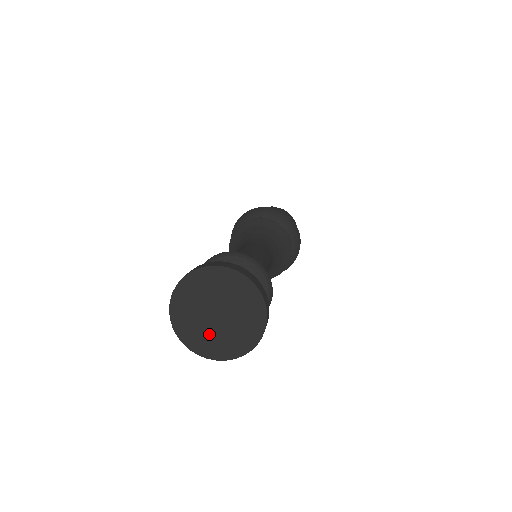
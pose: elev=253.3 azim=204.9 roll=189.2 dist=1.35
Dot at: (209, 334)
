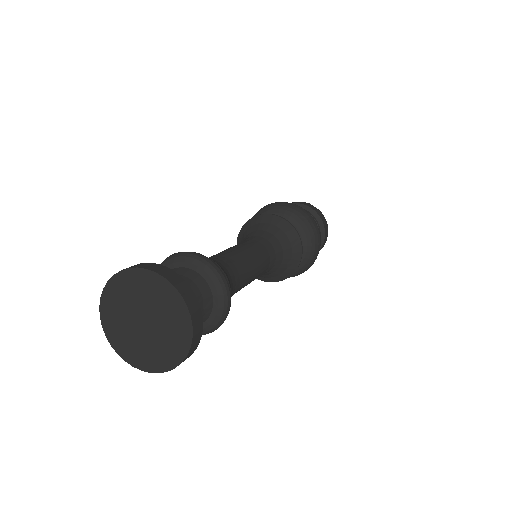
Dot at: (132, 338)
